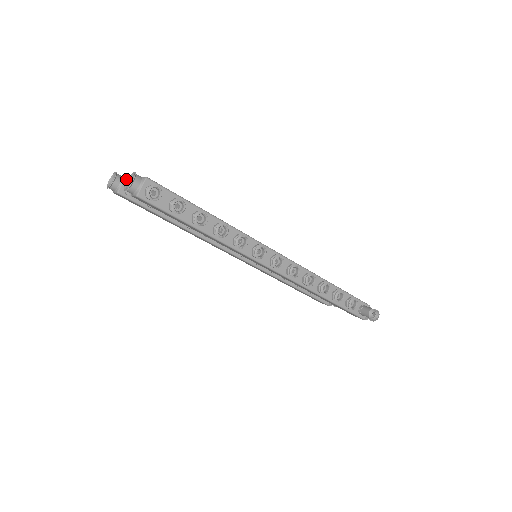
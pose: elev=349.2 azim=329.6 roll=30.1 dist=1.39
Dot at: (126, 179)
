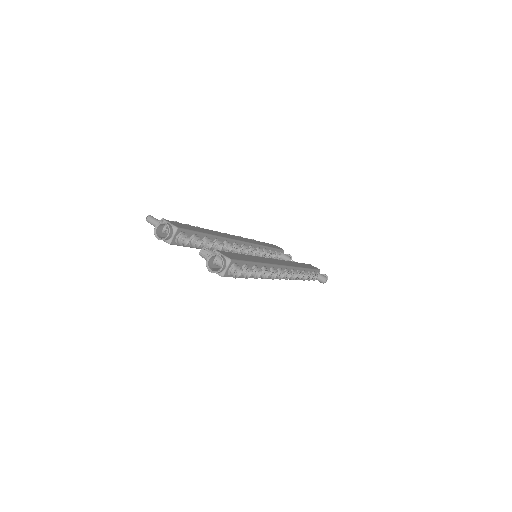
Dot at: (177, 230)
